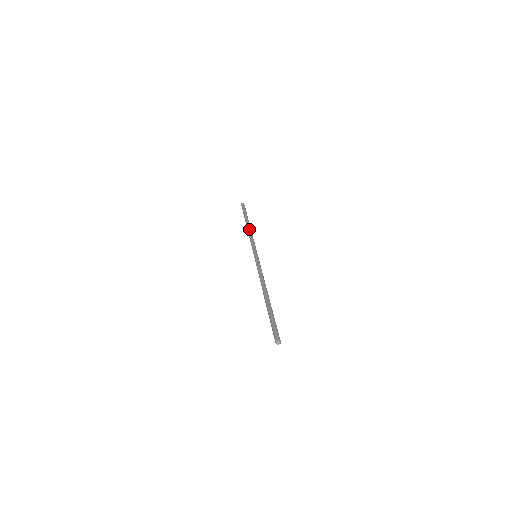
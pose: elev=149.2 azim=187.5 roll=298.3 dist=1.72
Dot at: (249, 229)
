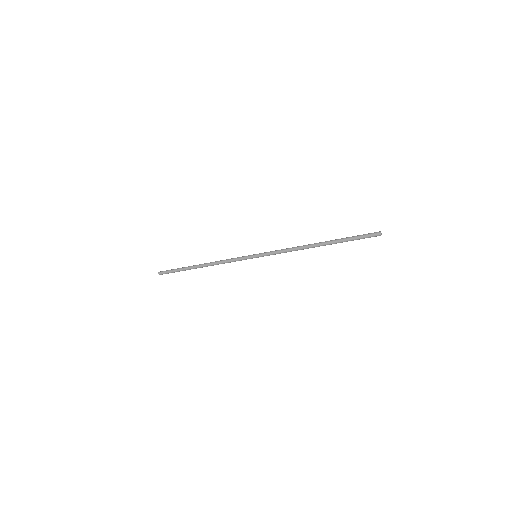
Dot at: (212, 262)
